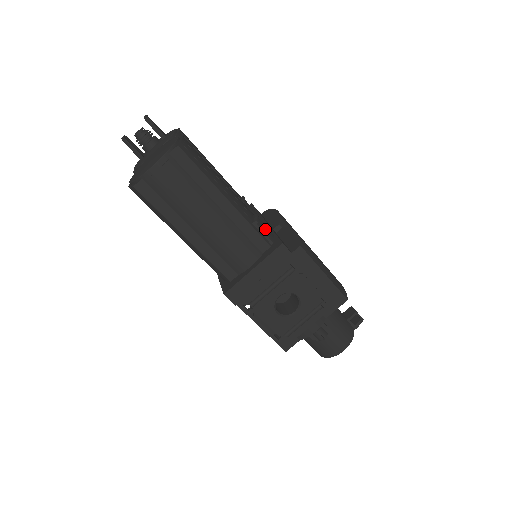
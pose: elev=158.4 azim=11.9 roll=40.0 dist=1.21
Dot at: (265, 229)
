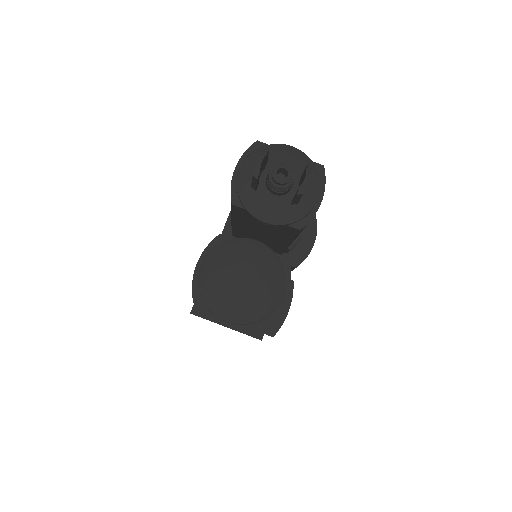
Dot at: occluded
